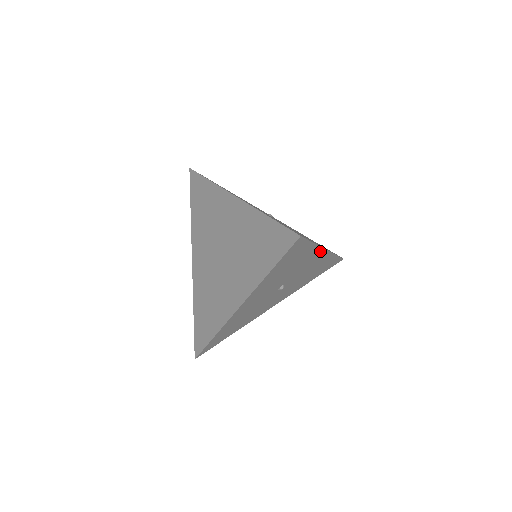
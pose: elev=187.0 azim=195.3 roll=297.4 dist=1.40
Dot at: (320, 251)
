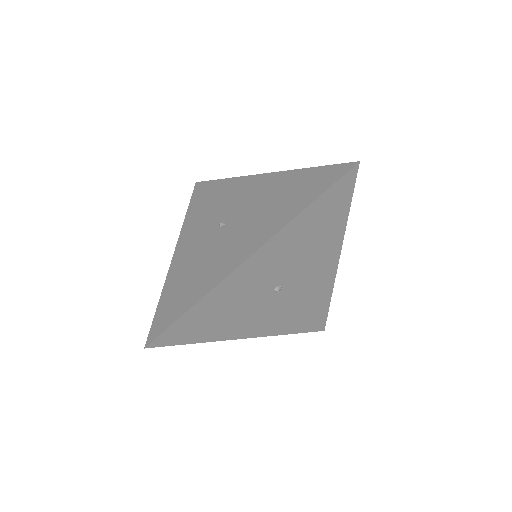
Dot at: (237, 272)
